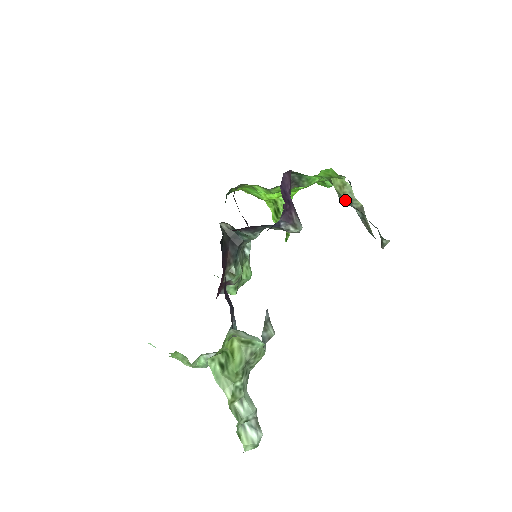
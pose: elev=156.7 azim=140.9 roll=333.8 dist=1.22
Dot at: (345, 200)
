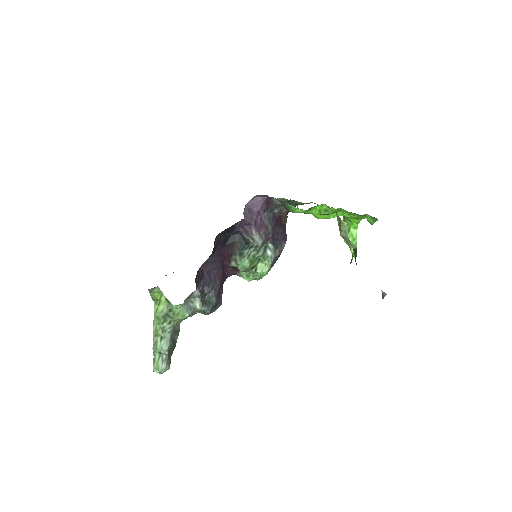
Dot at: (342, 237)
